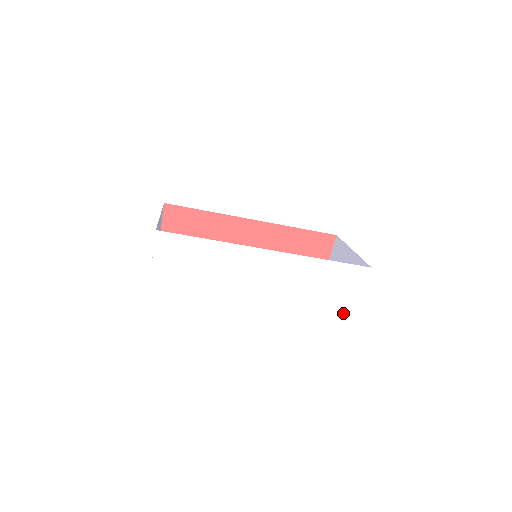
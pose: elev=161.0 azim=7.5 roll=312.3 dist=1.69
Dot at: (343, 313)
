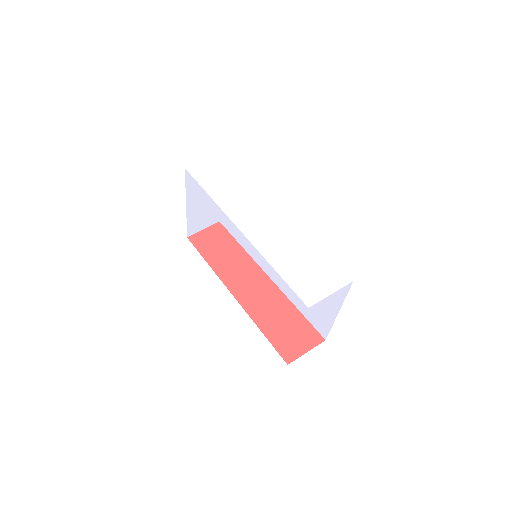
Dot at: (300, 296)
